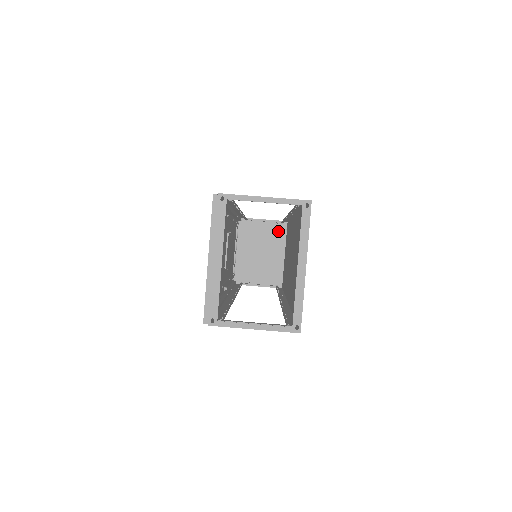
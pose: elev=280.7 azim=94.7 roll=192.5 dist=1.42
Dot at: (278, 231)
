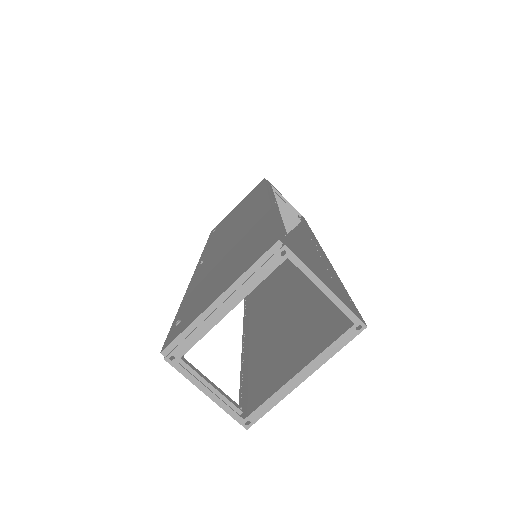
Dot at: (289, 219)
